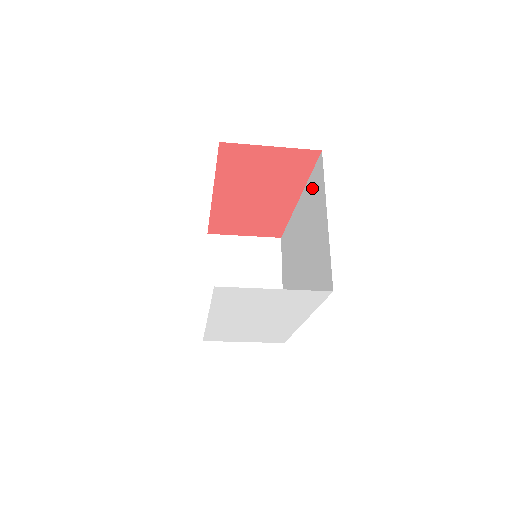
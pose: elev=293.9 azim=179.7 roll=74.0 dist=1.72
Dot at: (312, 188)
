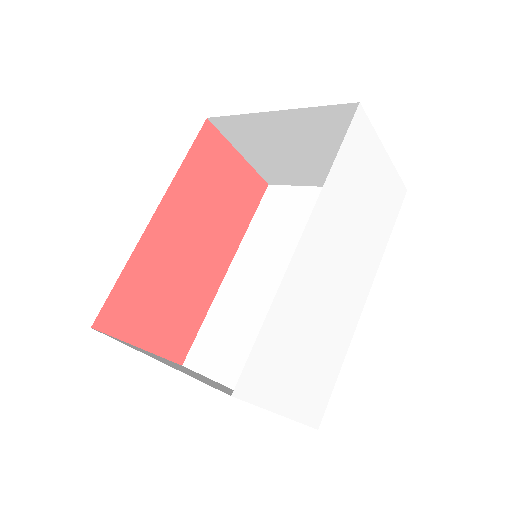
Dot at: (267, 218)
